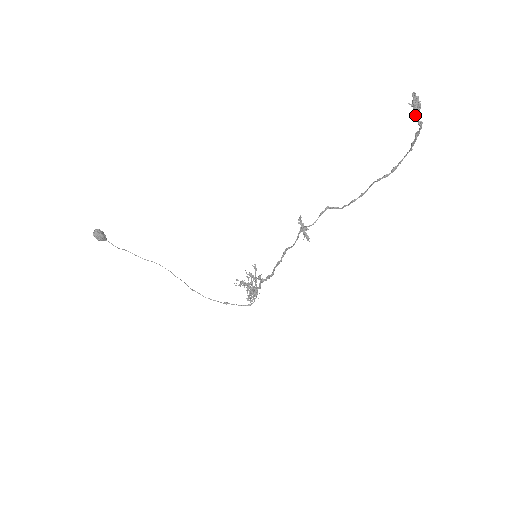
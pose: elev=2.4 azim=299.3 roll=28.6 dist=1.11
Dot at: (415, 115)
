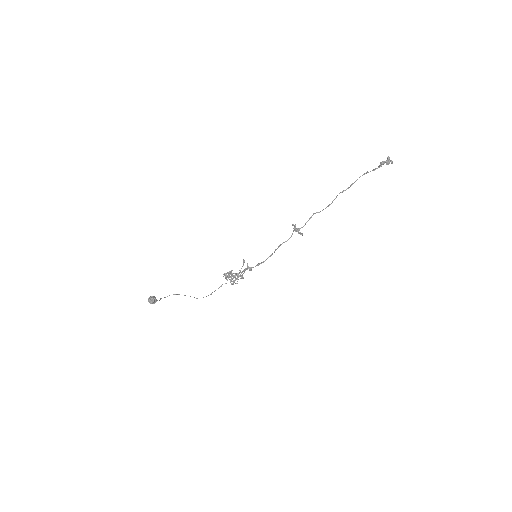
Dot at: occluded
